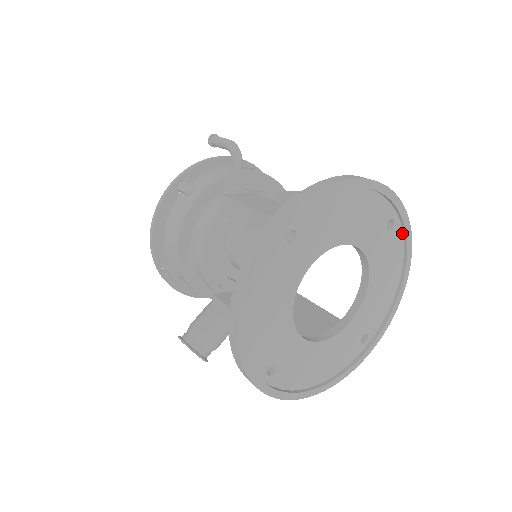
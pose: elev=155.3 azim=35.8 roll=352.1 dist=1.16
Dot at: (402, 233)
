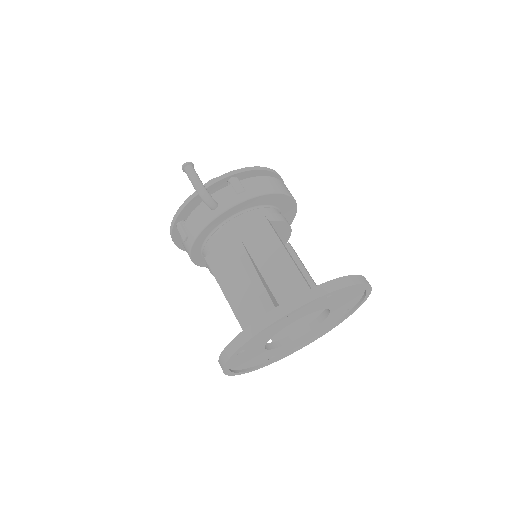
Dot at: occluded
